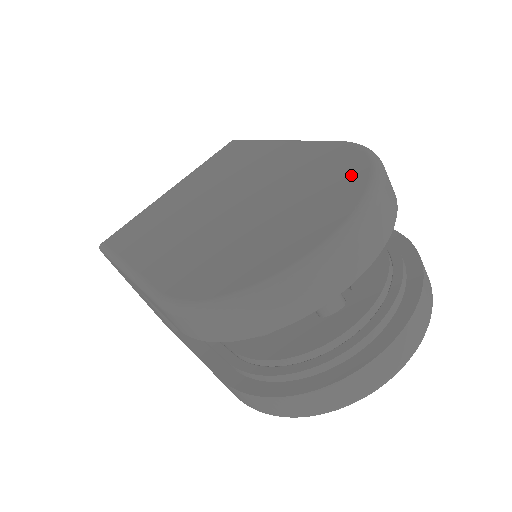
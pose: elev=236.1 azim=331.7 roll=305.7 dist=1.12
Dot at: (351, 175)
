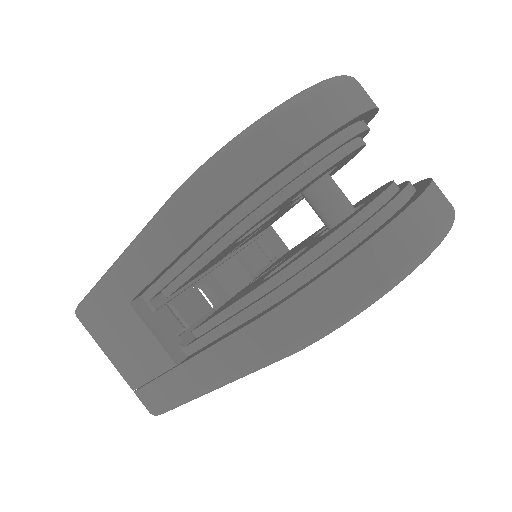
Dot at: occluded
